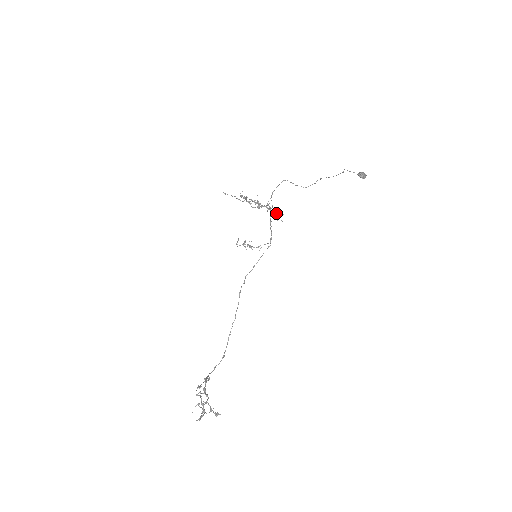
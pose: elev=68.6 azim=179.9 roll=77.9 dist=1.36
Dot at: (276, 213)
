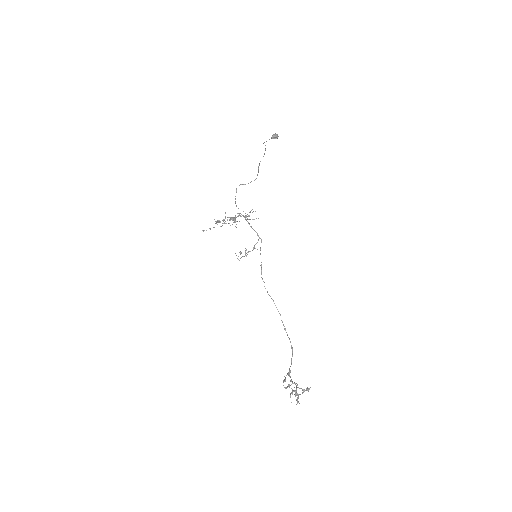
Dot at: (249, 215)
